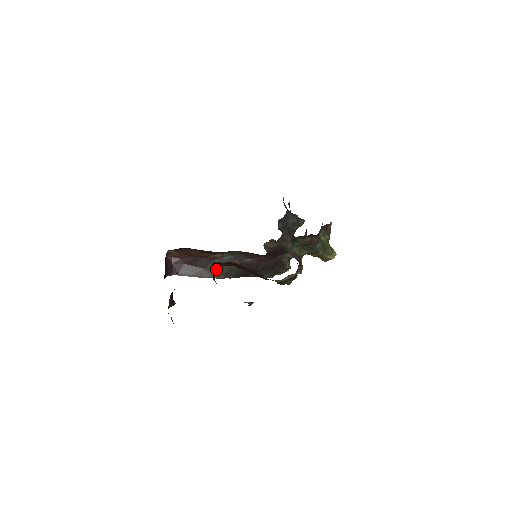
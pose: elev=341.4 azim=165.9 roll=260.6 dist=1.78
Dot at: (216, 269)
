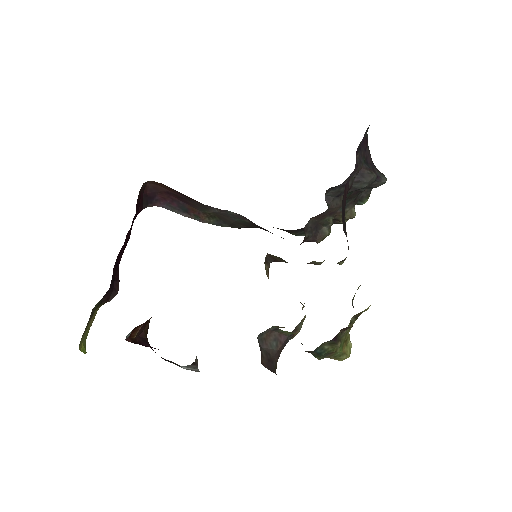
Dot at: occluded
